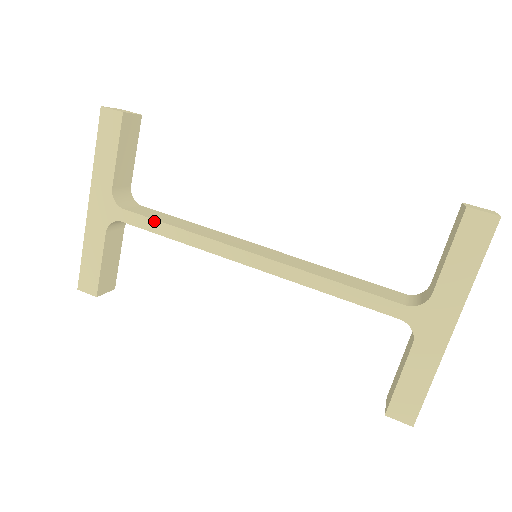
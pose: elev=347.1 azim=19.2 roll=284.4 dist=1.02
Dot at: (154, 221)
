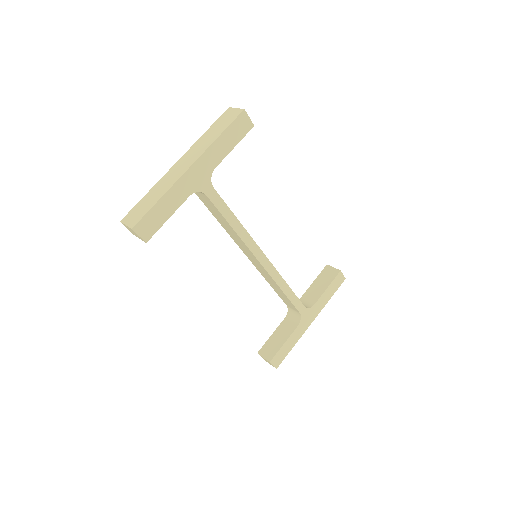
Dot at: (228, 208)
